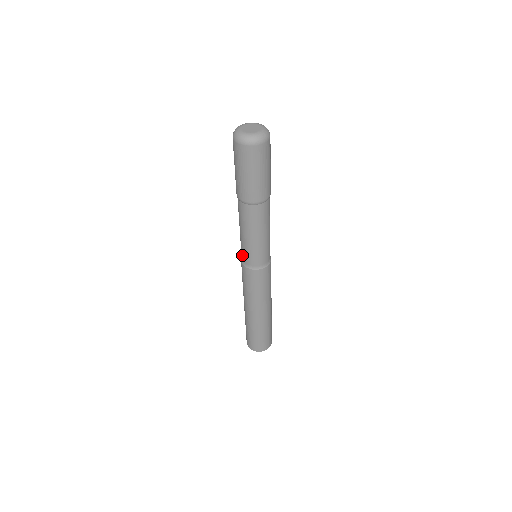
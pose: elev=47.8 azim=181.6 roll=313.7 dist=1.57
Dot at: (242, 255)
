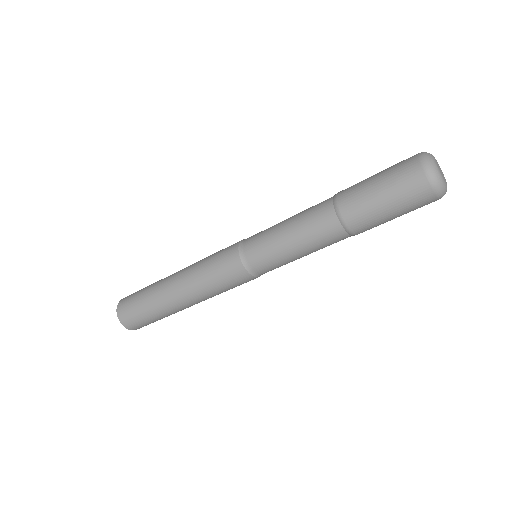
Dot at: (254, 254)
